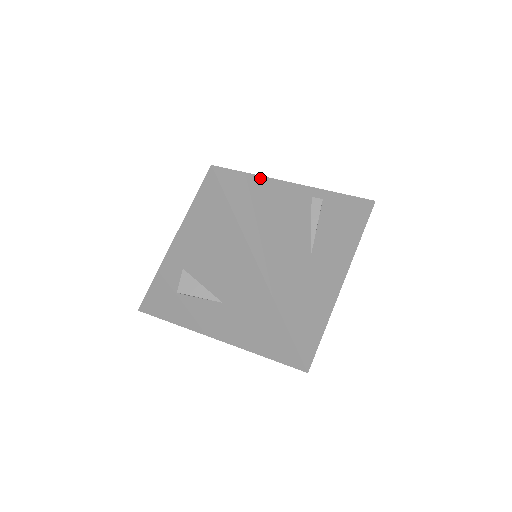
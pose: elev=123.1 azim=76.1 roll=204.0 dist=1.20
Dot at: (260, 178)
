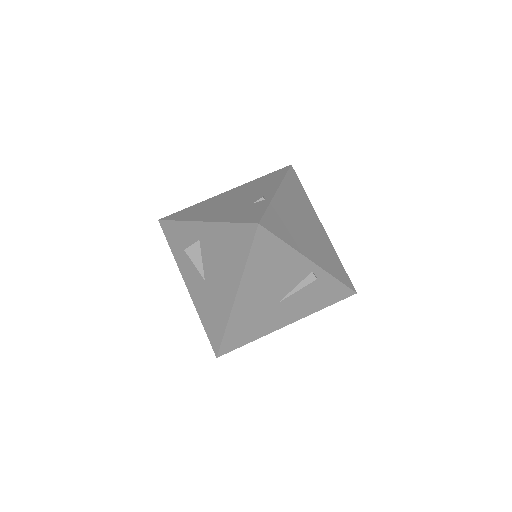
Dot at: (286, 245)
